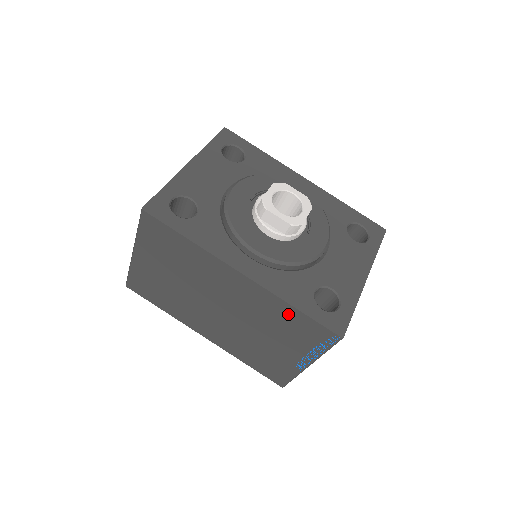
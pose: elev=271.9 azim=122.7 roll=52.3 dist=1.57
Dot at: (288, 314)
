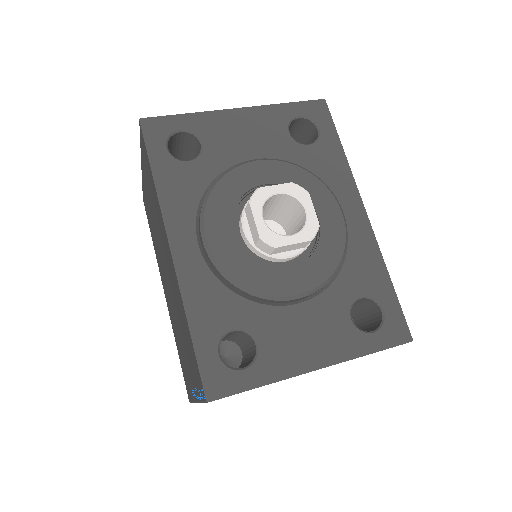
Dot at: (187, 328)
